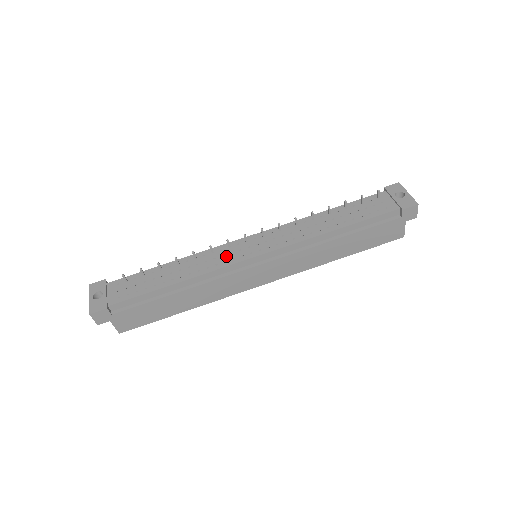
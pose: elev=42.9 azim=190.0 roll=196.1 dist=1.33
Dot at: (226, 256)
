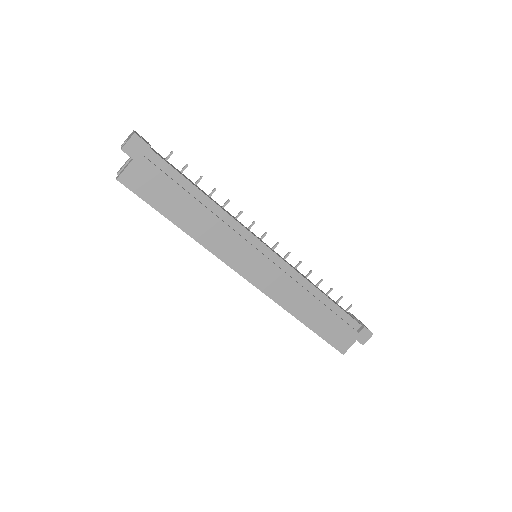
Dot at: occluded
